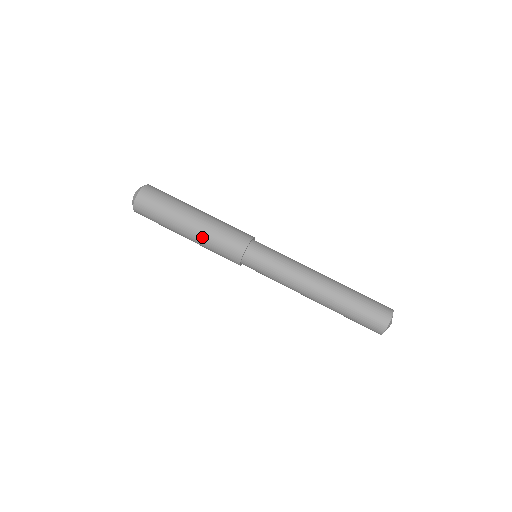
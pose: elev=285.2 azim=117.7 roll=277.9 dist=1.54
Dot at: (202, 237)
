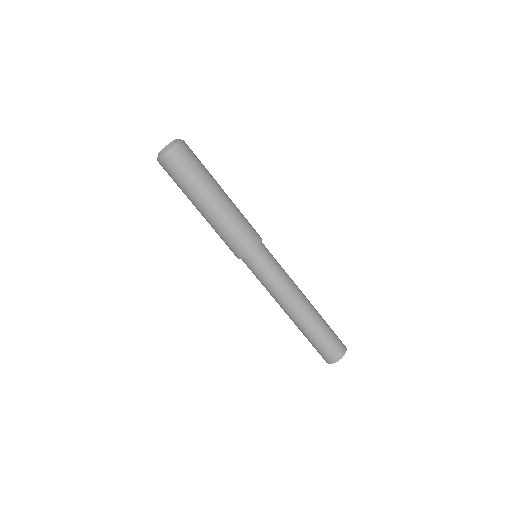
Dot at: (218, 220)
